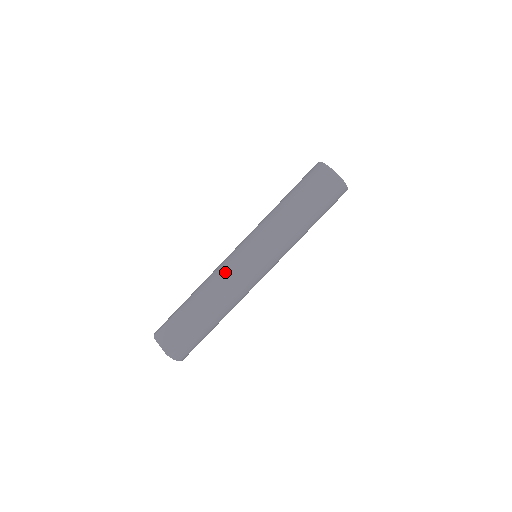
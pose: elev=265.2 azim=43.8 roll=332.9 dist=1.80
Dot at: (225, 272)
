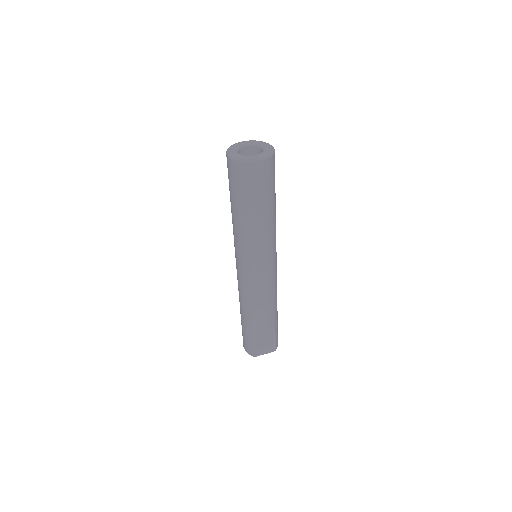
Dot at: (261, 293)
